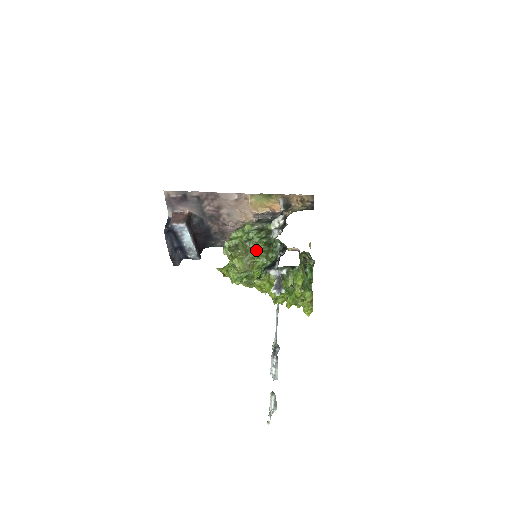
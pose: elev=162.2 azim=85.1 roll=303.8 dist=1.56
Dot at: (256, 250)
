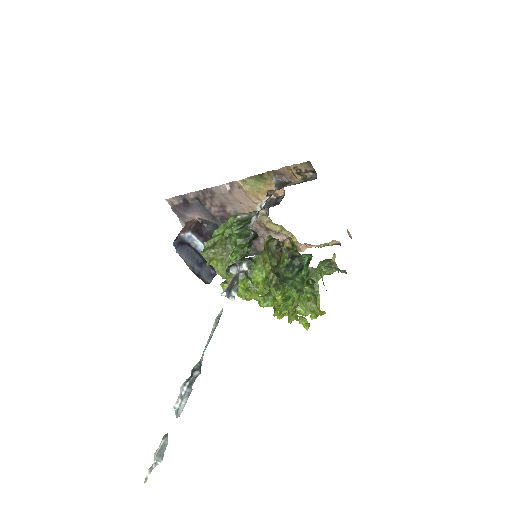
Dot at: occluded
